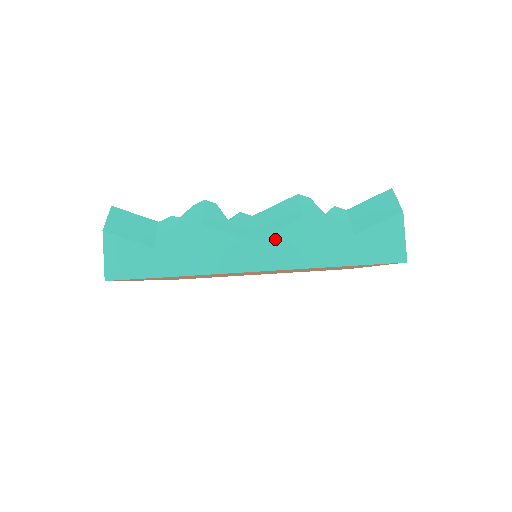
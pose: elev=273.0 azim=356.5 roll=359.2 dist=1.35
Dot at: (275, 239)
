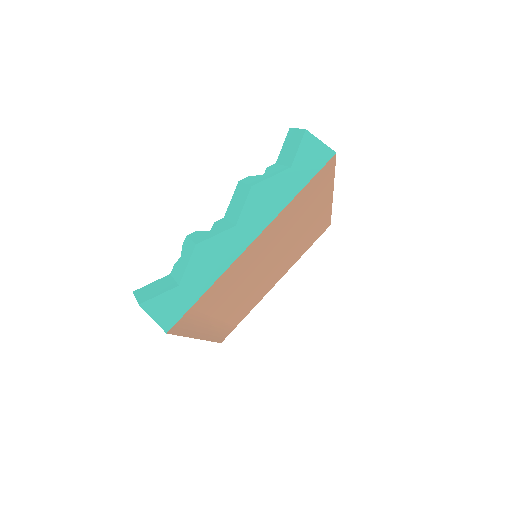
Dot at: (247, 212)
